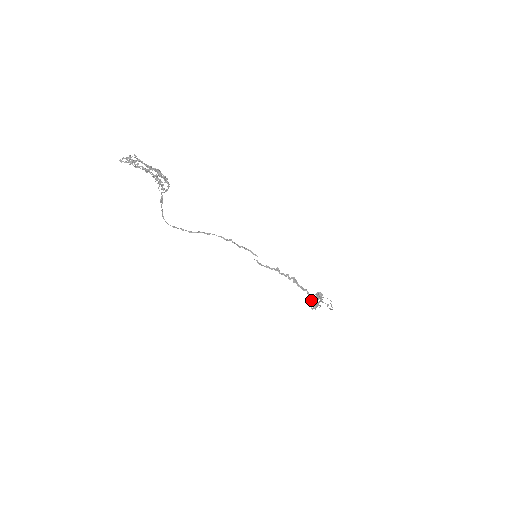
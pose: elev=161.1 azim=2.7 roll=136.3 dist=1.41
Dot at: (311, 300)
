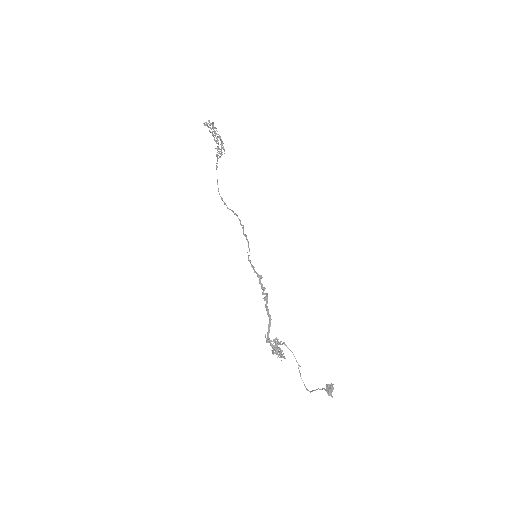
Dot at: (268, 332)
